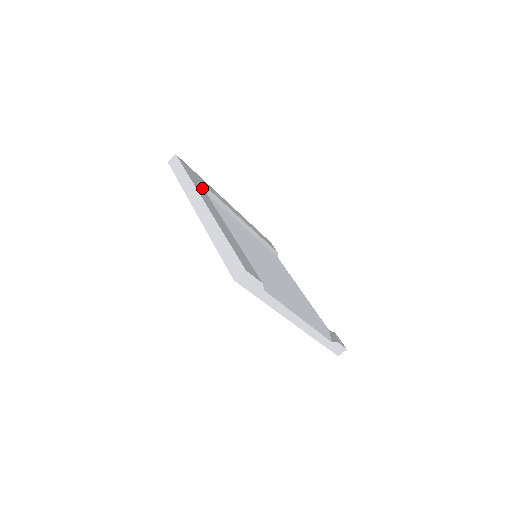
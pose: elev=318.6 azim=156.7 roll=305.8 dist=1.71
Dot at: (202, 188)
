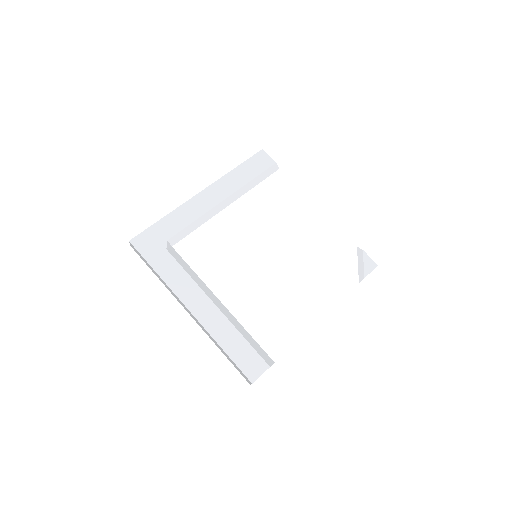
Dot at: (173, 263)
